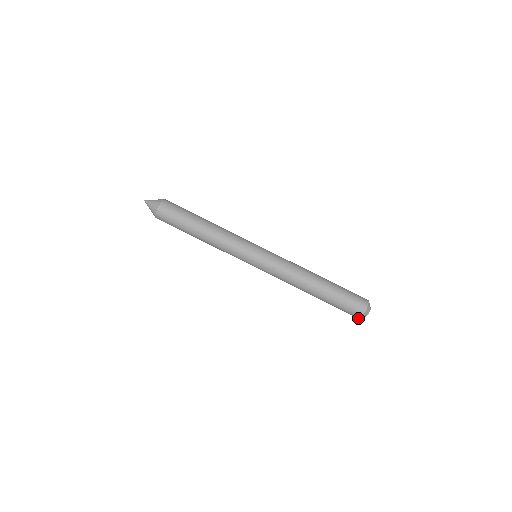
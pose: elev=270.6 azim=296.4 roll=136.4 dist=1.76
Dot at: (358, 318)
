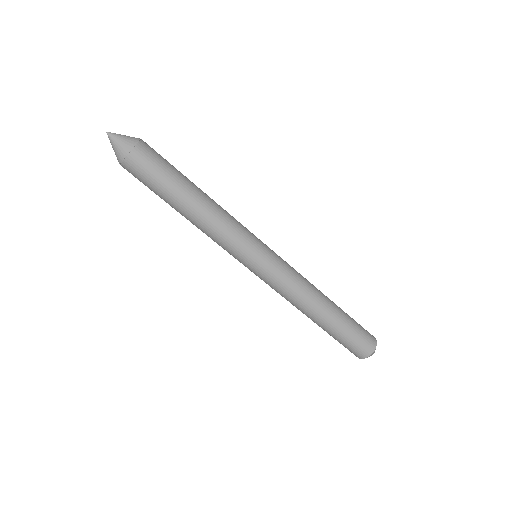
Dot at: occluded
